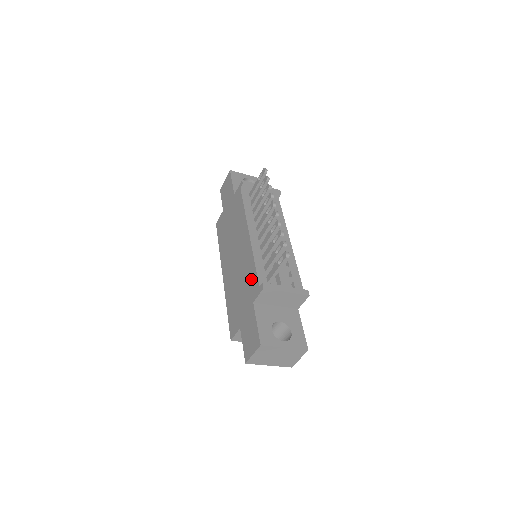
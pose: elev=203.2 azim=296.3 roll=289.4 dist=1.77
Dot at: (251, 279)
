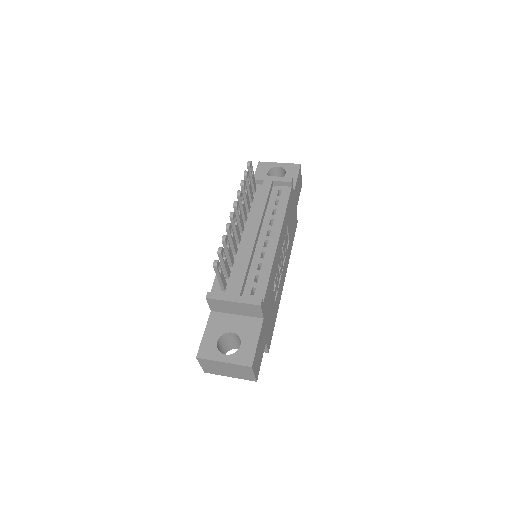
Dot at: occluded
